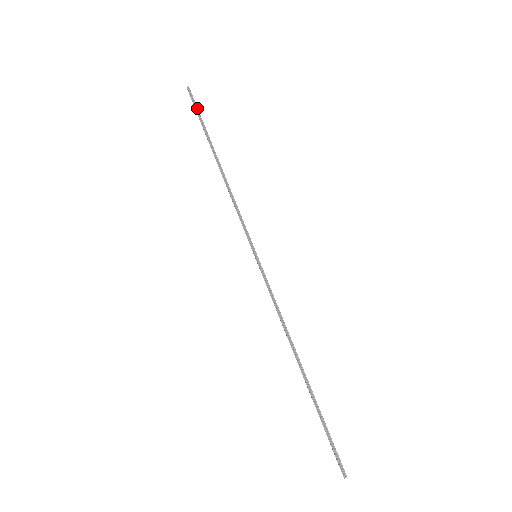
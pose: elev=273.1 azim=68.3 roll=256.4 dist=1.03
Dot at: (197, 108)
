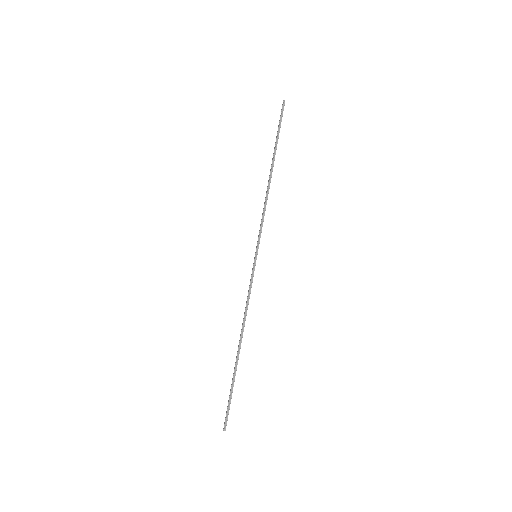
Dot at: (281, 121)
